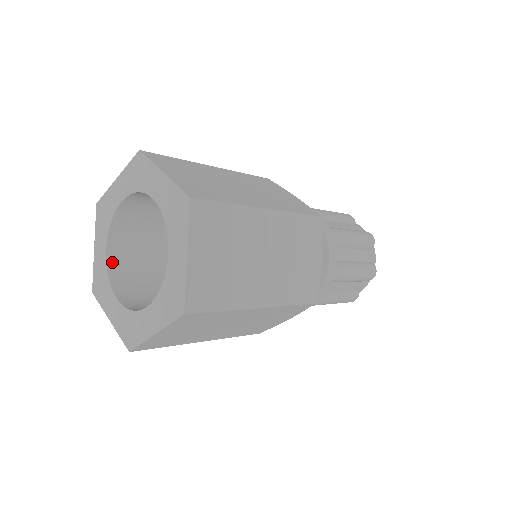
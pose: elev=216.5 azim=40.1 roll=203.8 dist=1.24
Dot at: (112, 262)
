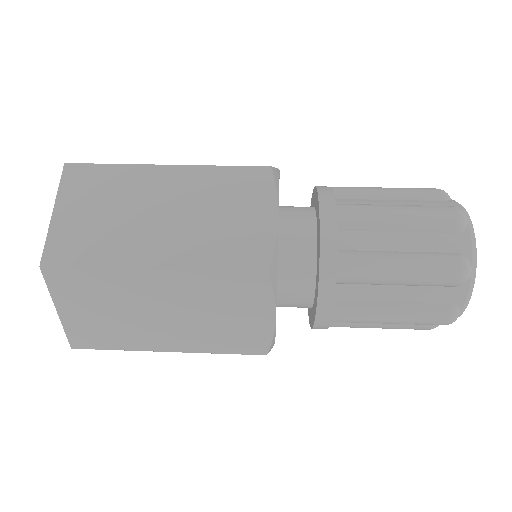
Dot at: occluded
